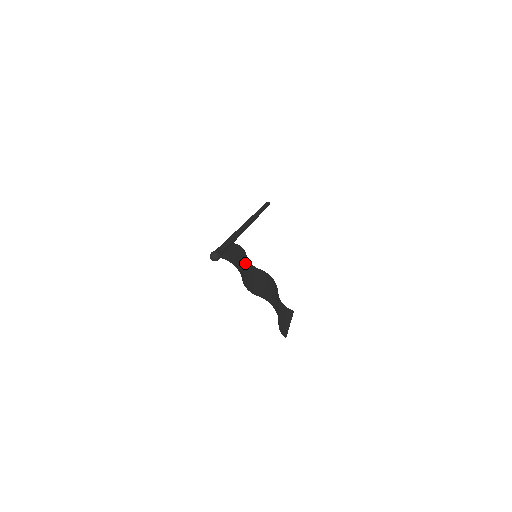
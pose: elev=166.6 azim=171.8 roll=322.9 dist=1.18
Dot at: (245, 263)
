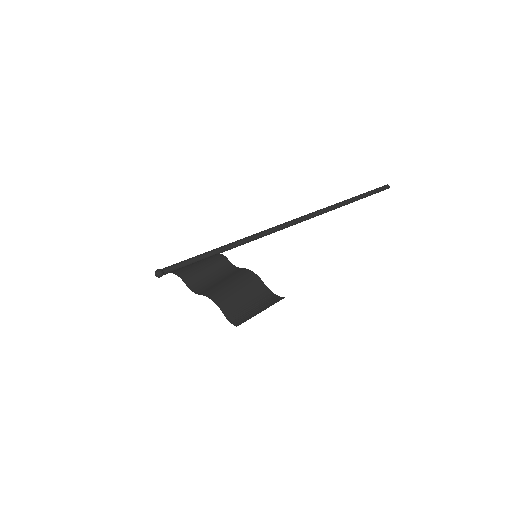
Dot at: (216, 268)
